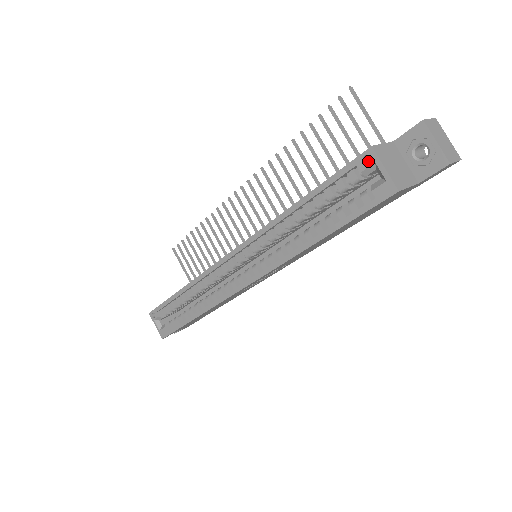
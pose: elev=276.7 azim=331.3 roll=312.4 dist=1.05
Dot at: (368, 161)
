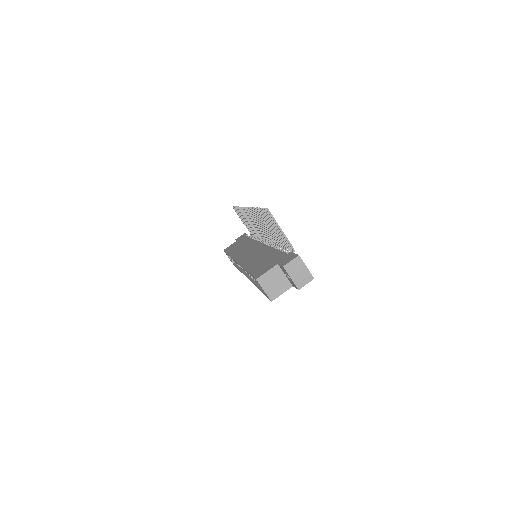
Dot at: occluded
